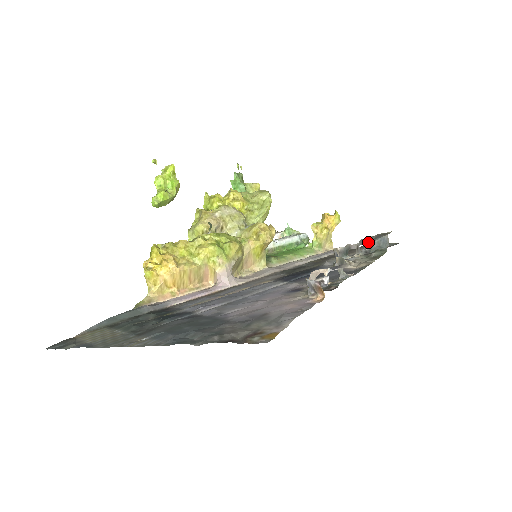
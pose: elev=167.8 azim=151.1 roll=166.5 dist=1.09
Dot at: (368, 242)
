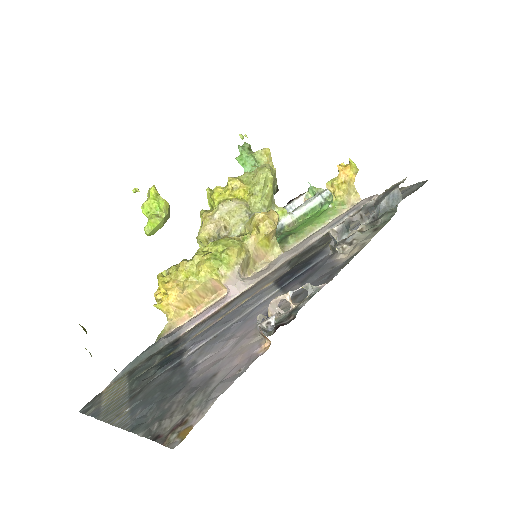
Dot at: (374, 205)
